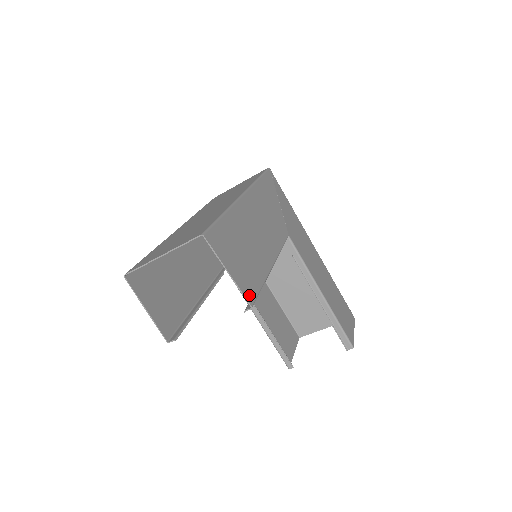
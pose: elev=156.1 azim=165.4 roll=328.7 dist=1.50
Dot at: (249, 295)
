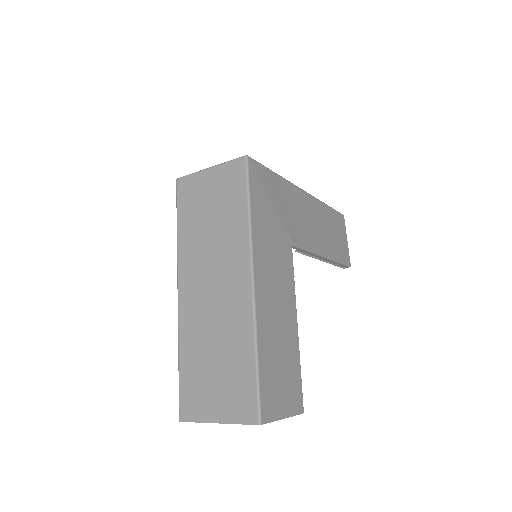
Dot at: (299, 406)
